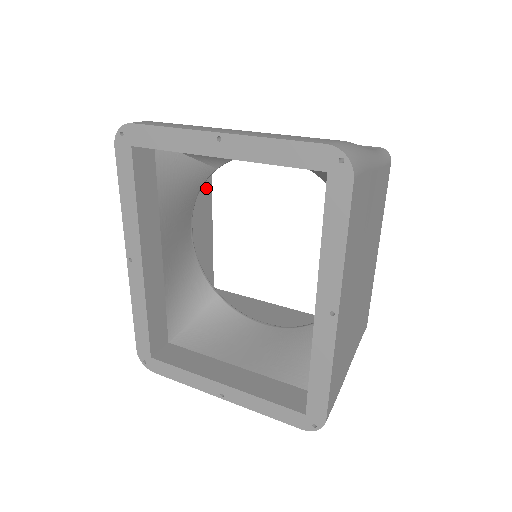
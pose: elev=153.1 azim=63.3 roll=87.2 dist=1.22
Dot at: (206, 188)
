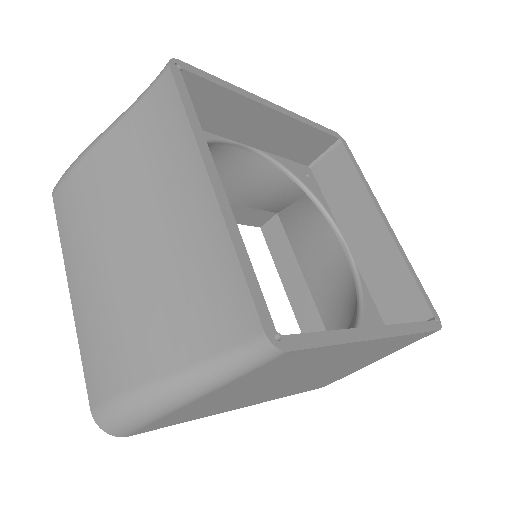
Dot at: (230, 104)
